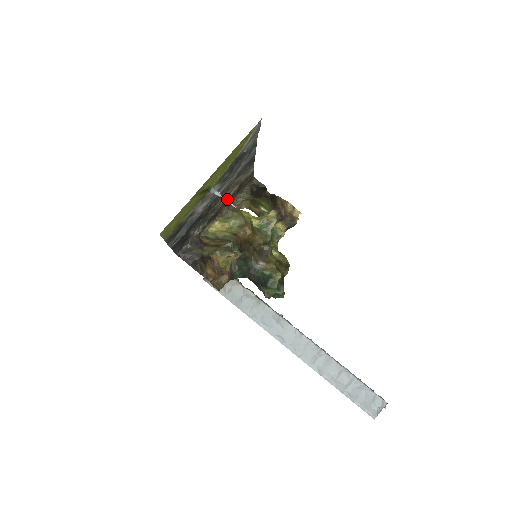
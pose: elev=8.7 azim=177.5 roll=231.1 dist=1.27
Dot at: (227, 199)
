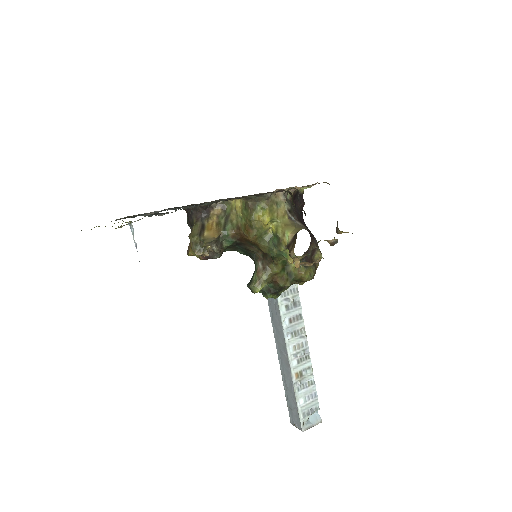
Dot at: (235, 198)
